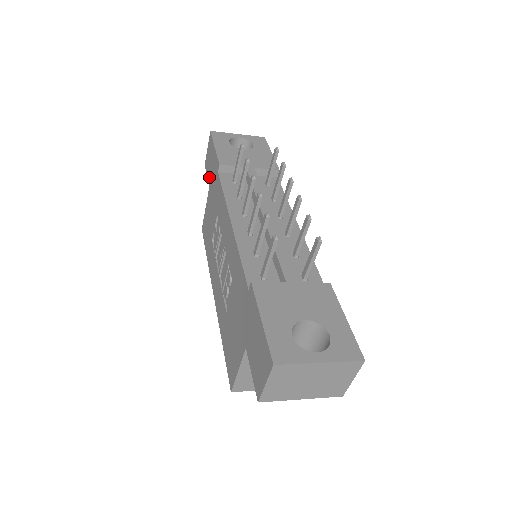
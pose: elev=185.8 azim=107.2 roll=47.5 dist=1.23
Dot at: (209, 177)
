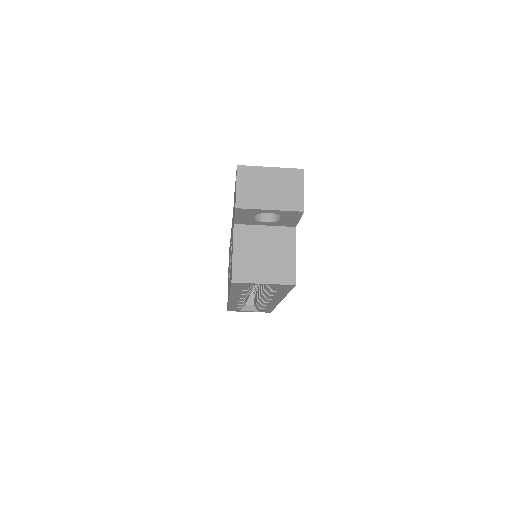
Dot at: occluded
